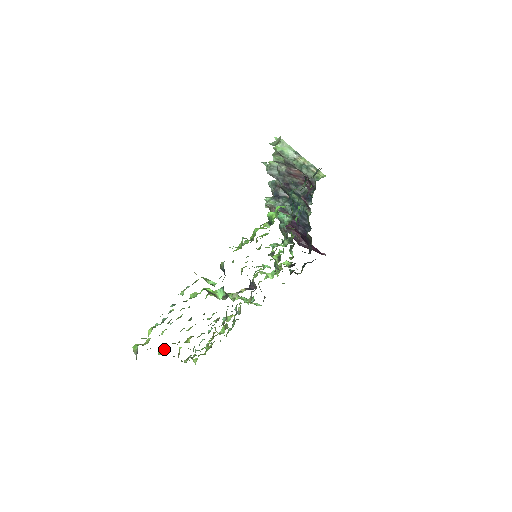
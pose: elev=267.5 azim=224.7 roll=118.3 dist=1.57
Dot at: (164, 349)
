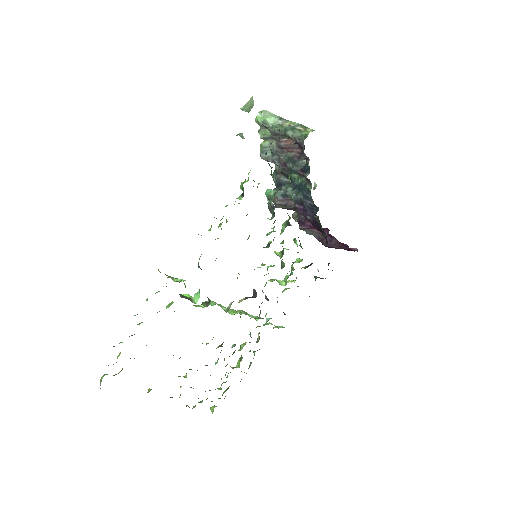
Dot at: occluded
